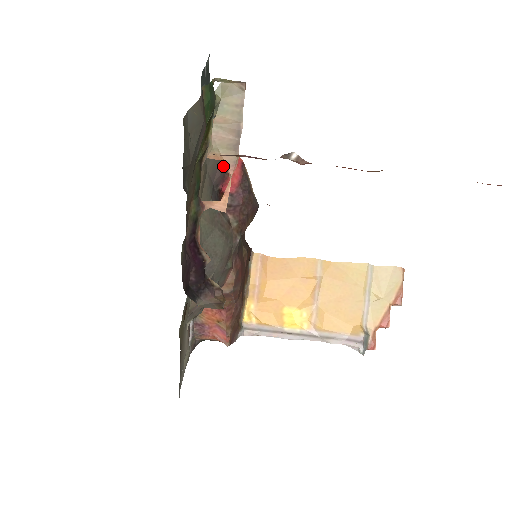
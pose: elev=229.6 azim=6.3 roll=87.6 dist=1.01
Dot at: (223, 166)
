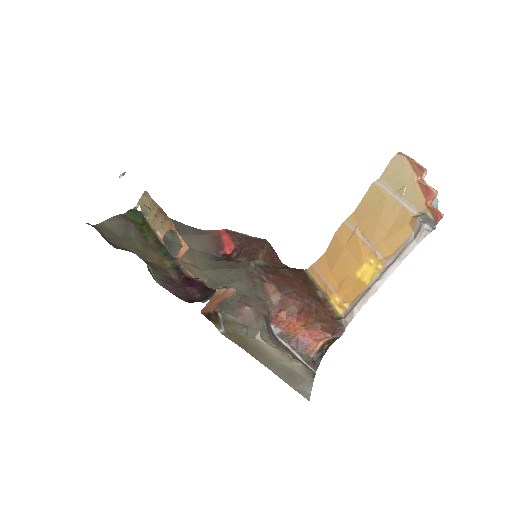
Dot at: (212, 242)
